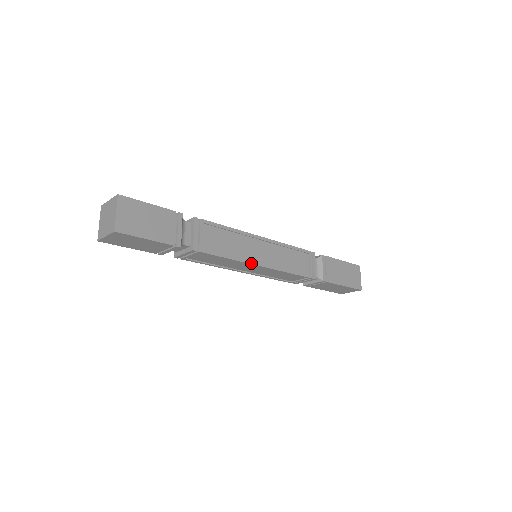
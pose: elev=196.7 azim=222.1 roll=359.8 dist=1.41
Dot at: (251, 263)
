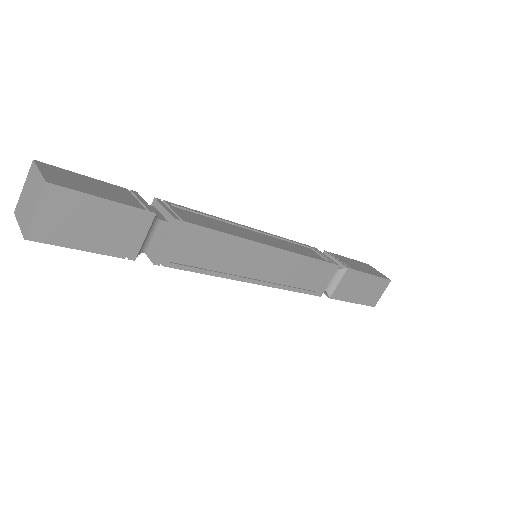
Dot at: (238, 279)
